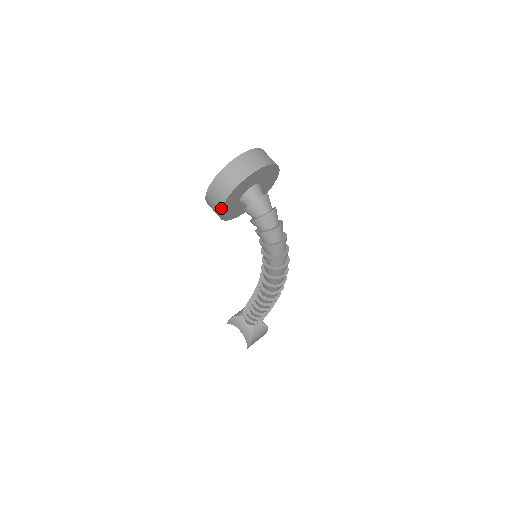
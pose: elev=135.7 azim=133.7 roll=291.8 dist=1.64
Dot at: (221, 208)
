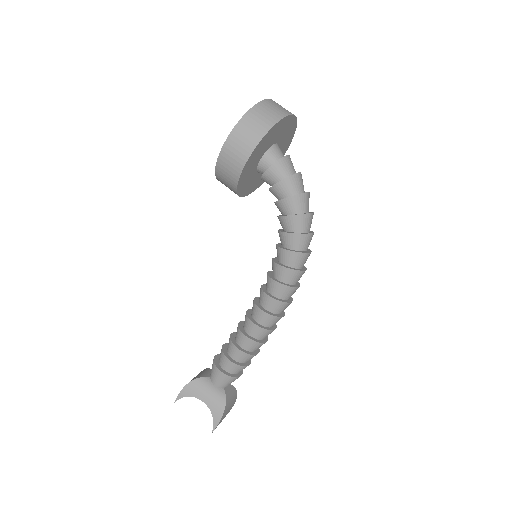
Dot at: (253, 151)
